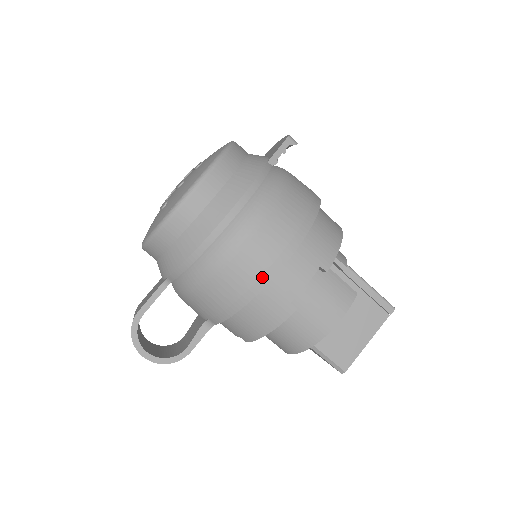
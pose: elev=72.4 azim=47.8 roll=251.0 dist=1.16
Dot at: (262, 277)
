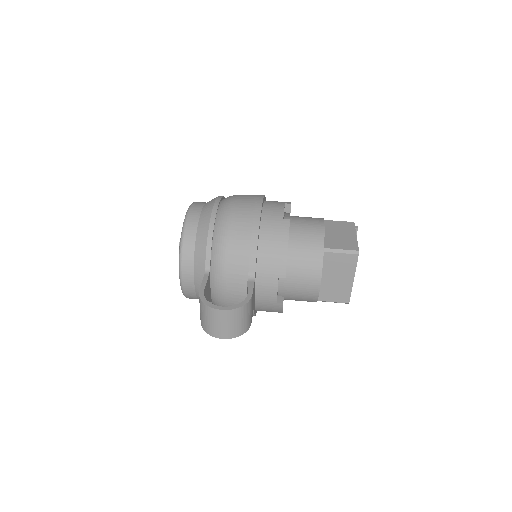
Dot at: (255, 211)
